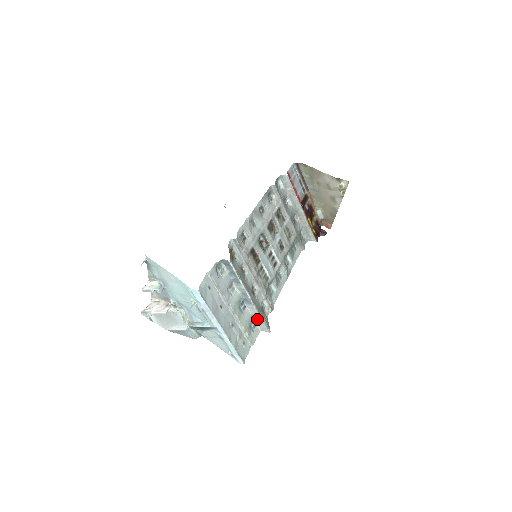
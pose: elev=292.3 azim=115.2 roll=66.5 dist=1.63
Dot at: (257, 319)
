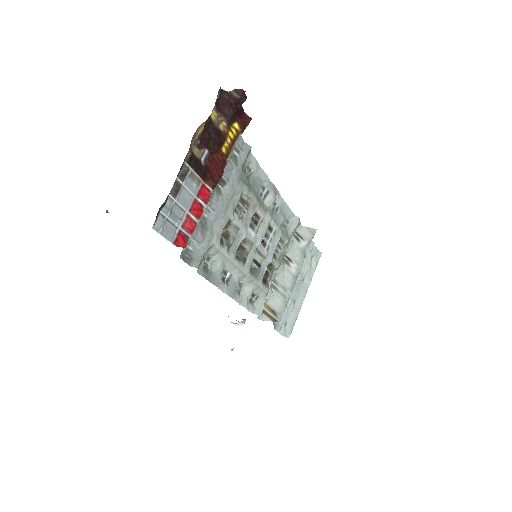
Dot at: occluded
